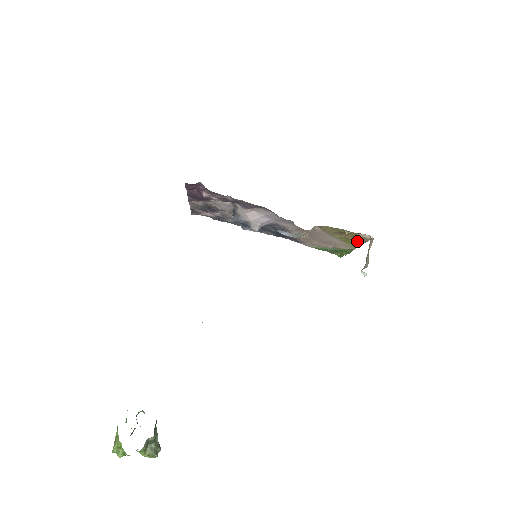
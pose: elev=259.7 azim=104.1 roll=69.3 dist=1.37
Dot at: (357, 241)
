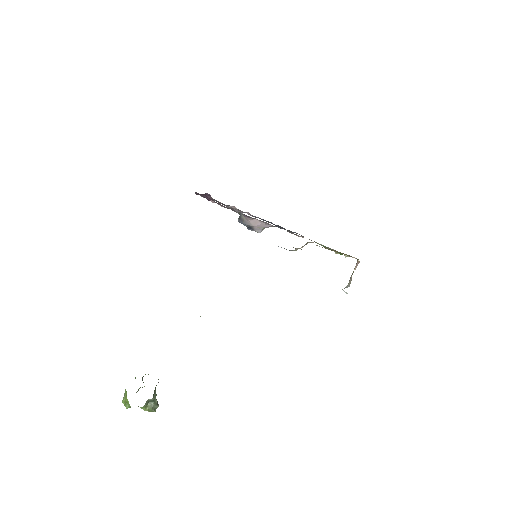
Dot at: occluded
